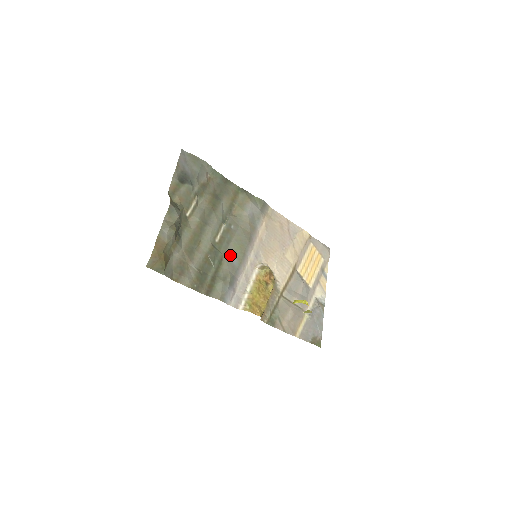
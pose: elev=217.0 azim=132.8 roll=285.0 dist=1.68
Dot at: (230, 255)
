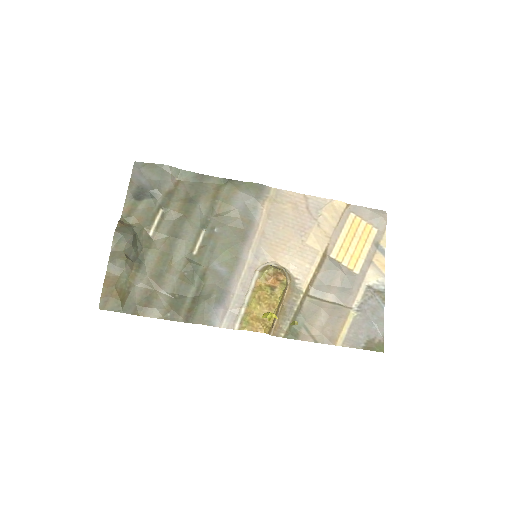
Dot at: (216, 265)
